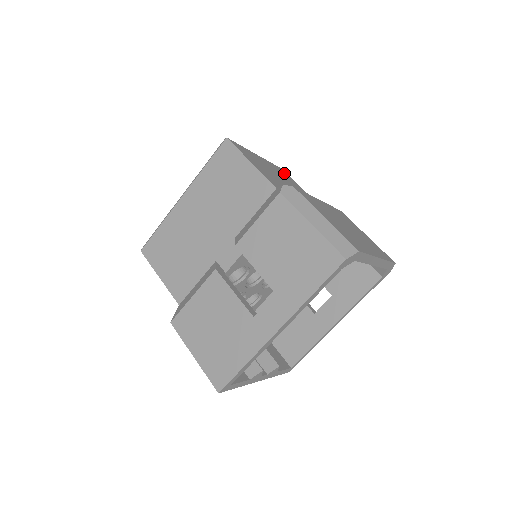
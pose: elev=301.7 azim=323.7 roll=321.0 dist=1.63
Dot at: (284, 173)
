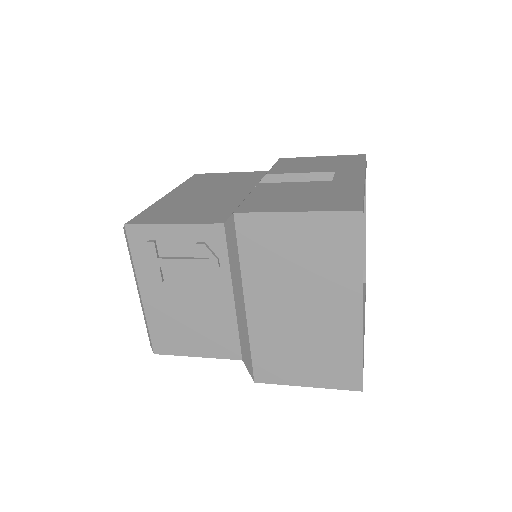
Dot at: occluded
